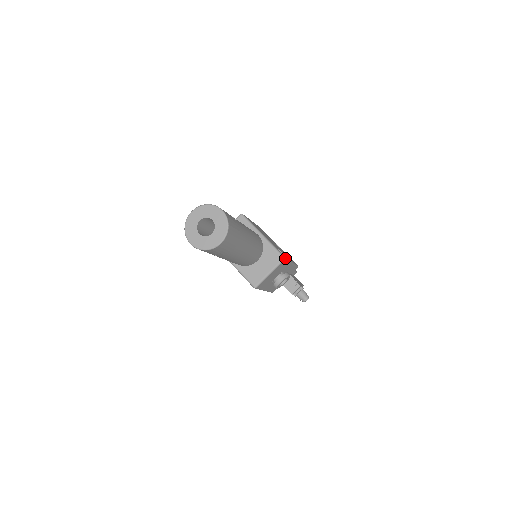
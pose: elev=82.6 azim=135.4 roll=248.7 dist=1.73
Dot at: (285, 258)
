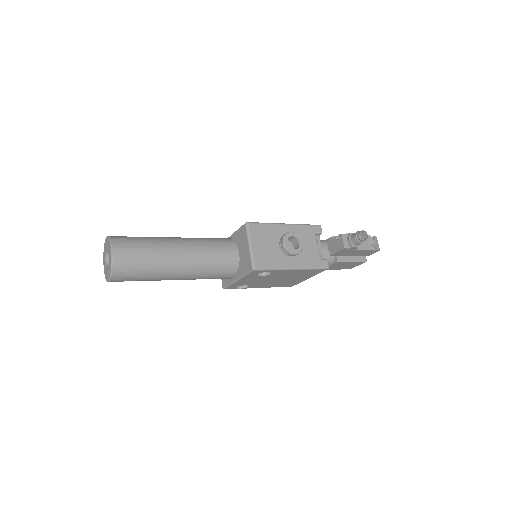
Dot at: (248, 223)
